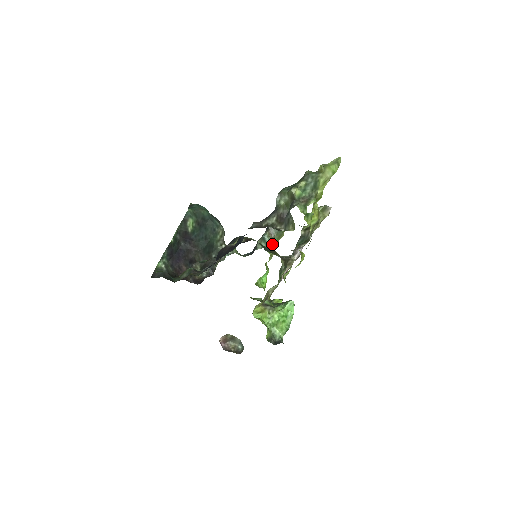
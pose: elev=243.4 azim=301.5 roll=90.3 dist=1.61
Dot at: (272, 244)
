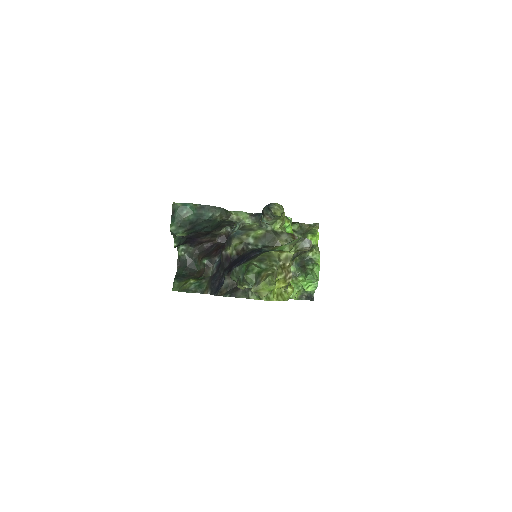
Dot at: (276, 220)
